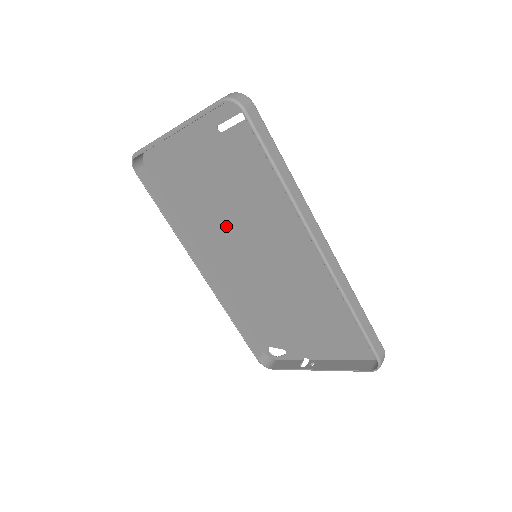
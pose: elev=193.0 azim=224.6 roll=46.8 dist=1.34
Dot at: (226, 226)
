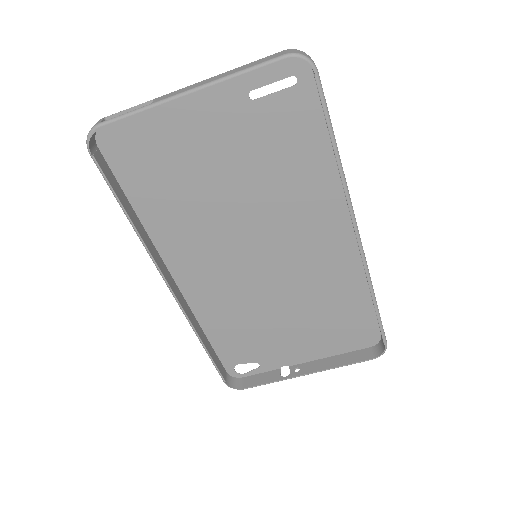
Dot at: (220, 223)
